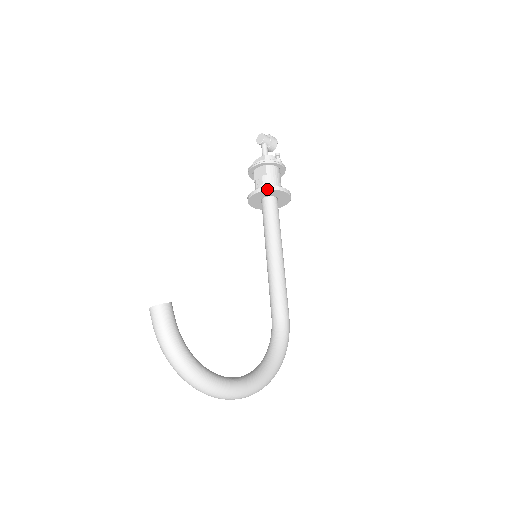
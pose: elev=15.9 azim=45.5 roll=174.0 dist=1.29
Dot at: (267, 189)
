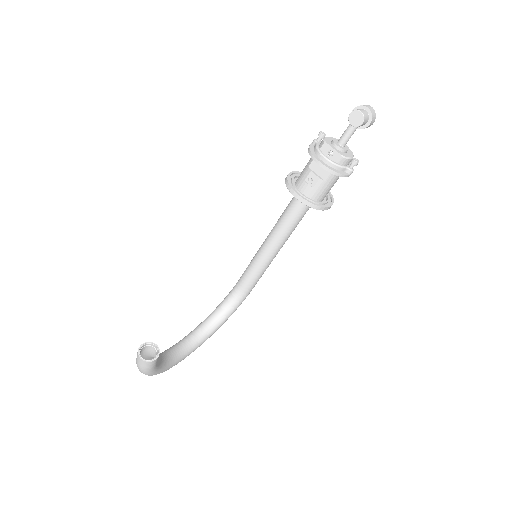
Dot at: (312, 207)
